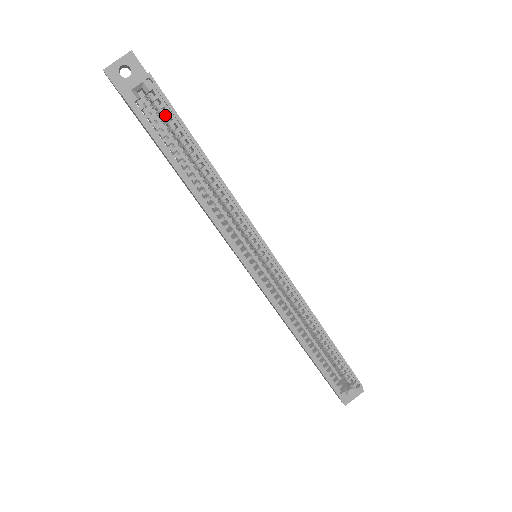
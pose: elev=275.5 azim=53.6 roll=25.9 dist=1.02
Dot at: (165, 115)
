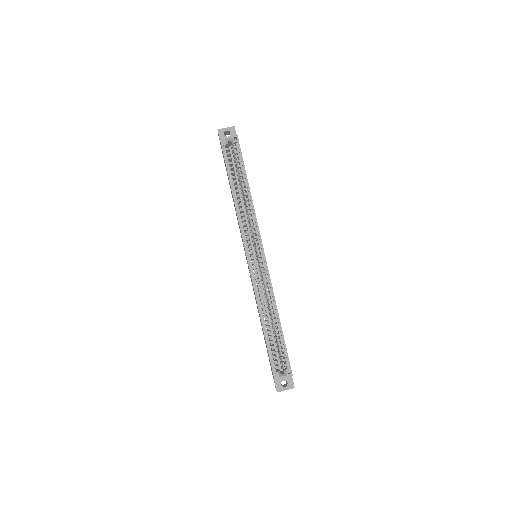
Dot at: (236, 156)
